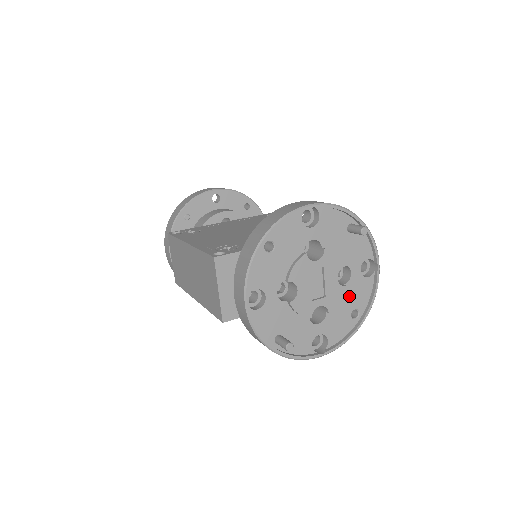
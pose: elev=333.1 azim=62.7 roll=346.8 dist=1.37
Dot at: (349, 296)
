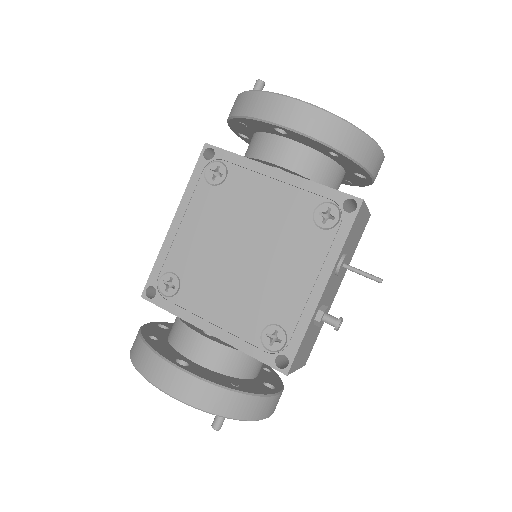
Dot at: occluded
